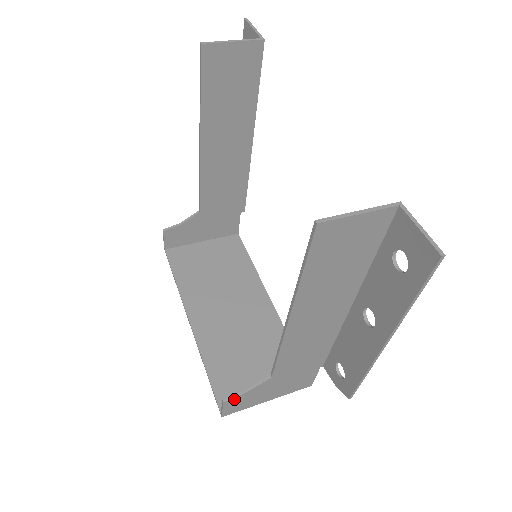
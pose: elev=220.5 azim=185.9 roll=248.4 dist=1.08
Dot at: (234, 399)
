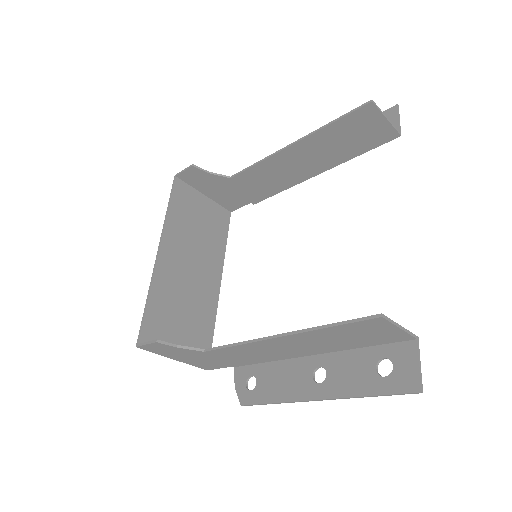
Dot at: (164, 345)
